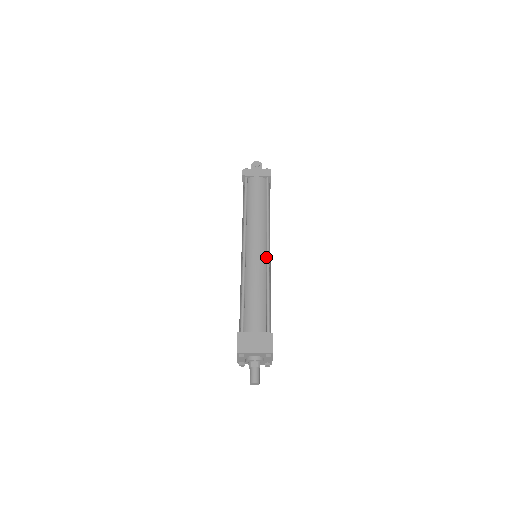
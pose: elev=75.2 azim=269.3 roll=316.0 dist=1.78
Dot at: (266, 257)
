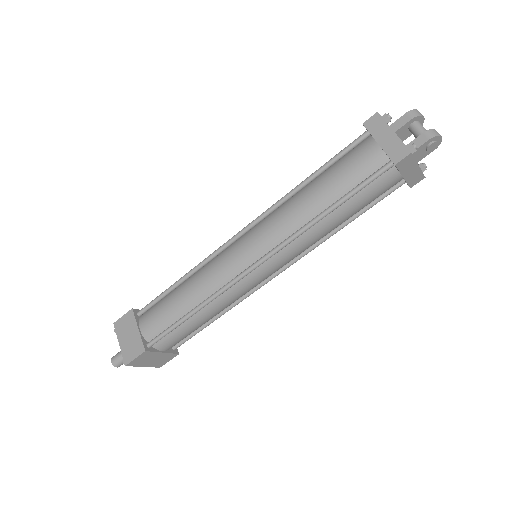
Dot at: (262, 284)
